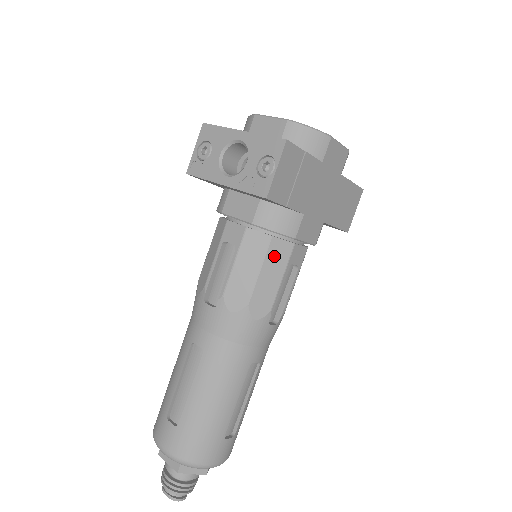
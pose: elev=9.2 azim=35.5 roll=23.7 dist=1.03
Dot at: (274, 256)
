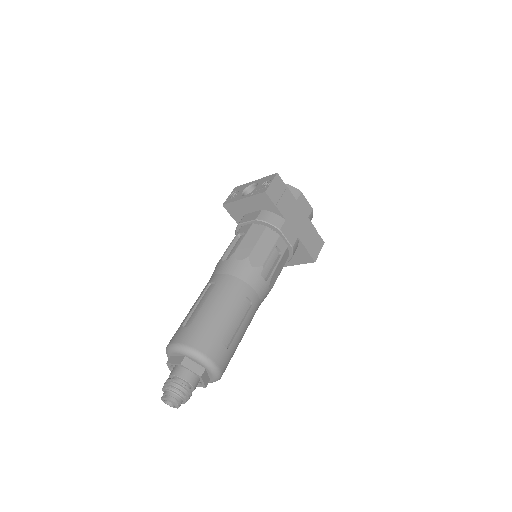
Dot at: (267, 237)
